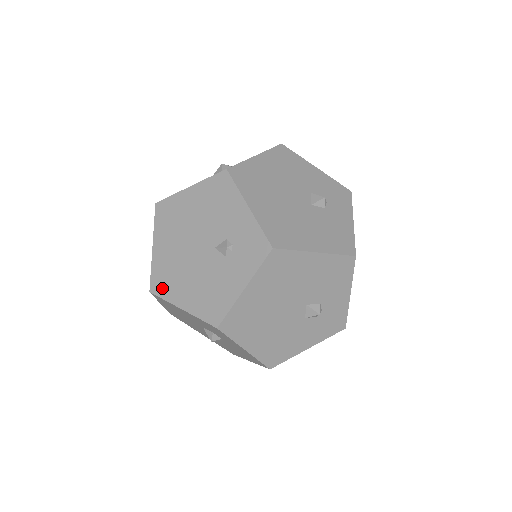
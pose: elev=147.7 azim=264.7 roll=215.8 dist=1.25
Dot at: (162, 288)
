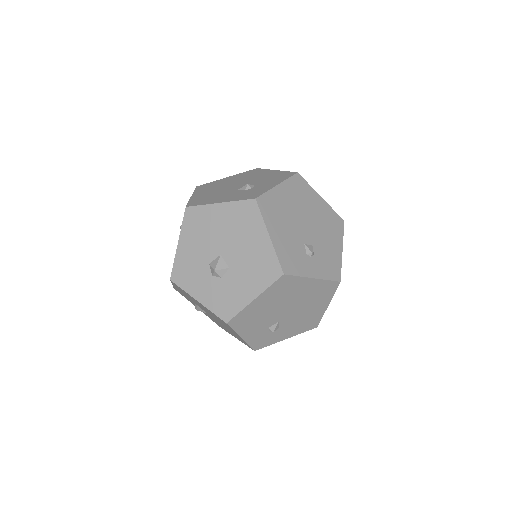
Dot at: occluded
